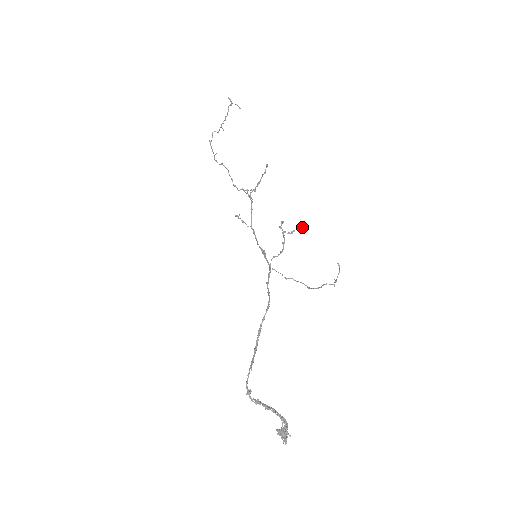
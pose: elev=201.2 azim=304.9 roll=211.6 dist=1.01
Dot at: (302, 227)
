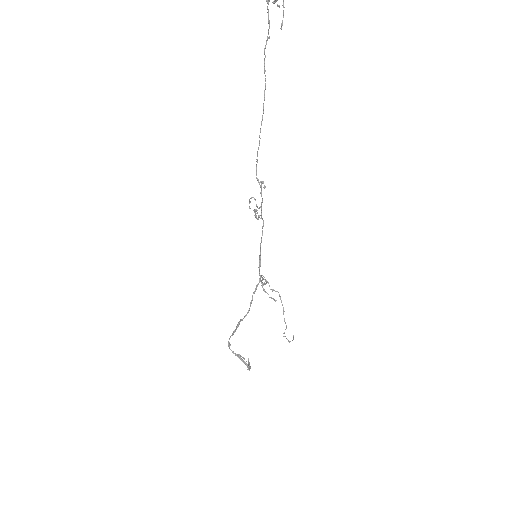
Dot at: (272, 298)
